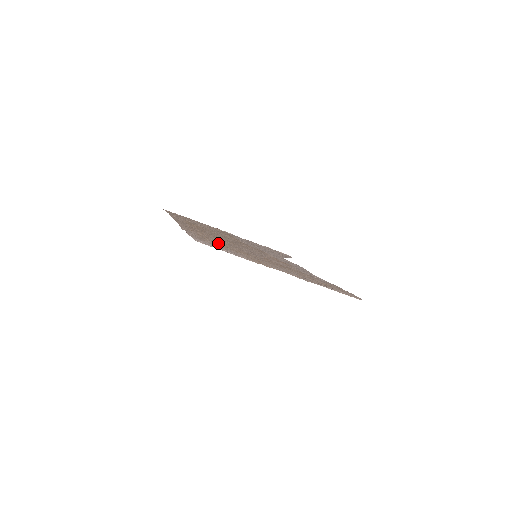
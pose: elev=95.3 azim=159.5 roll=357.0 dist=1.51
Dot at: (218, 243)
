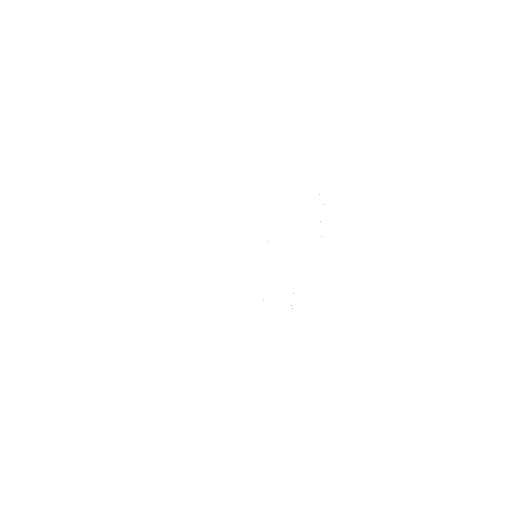
Dot at: occluded
